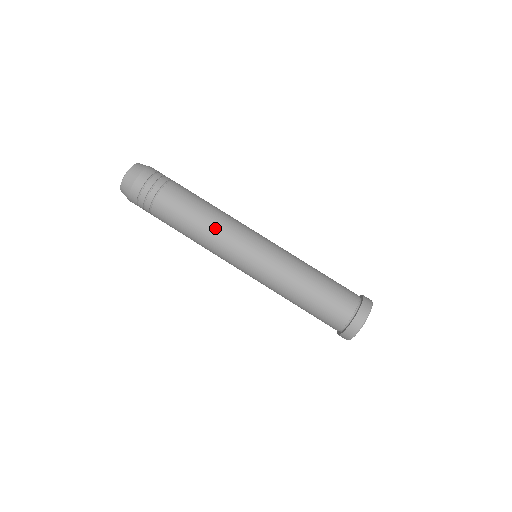
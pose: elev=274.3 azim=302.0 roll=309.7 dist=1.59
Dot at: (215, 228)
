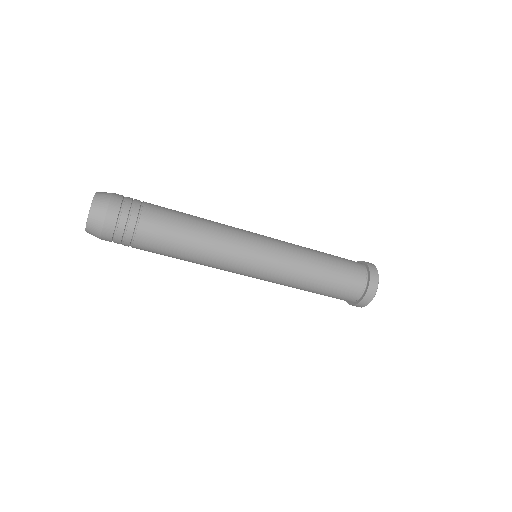
Dot at: (209, 255)
